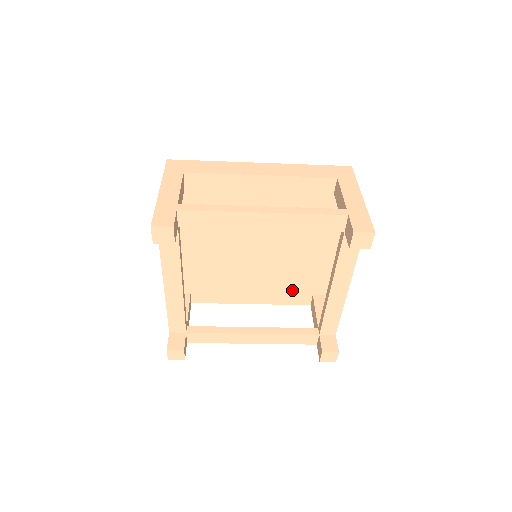
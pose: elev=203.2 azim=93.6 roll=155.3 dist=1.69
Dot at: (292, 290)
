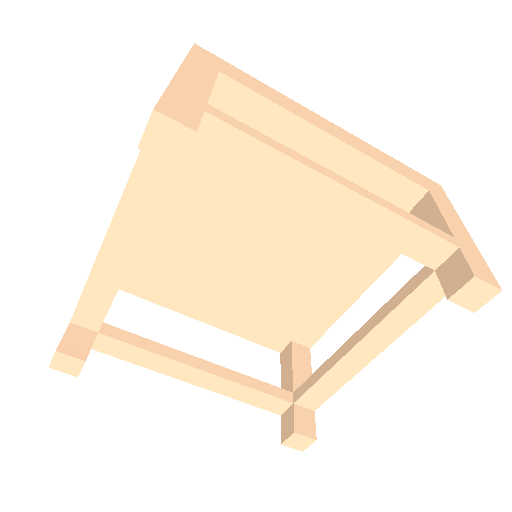
Dot at: (269, 324)
